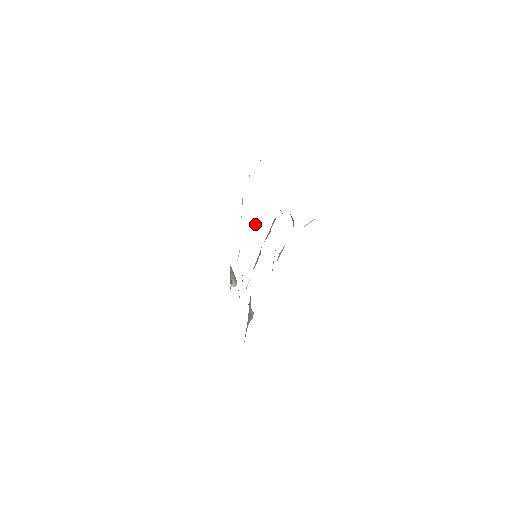
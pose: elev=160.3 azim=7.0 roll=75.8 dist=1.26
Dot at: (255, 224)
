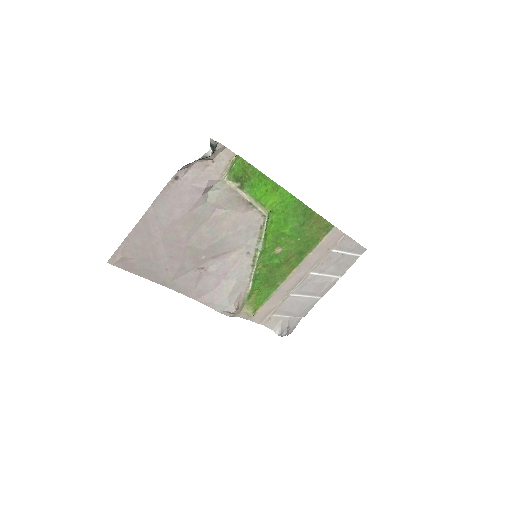
Dot at: (284, 249)
